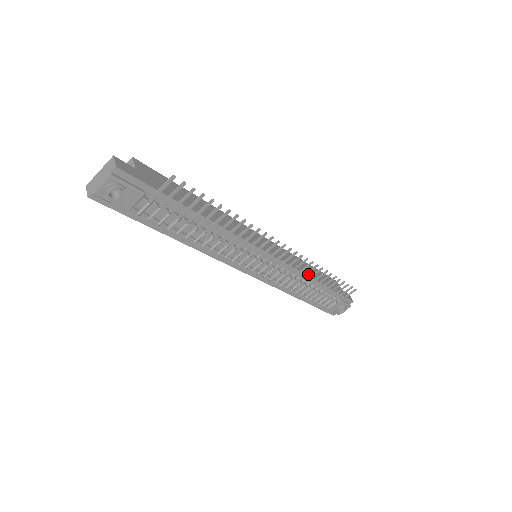
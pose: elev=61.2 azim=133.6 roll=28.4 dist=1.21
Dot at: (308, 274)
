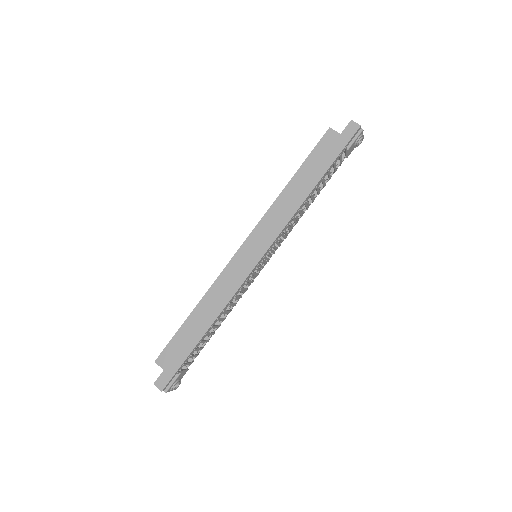
Dot at: (298, 204)
